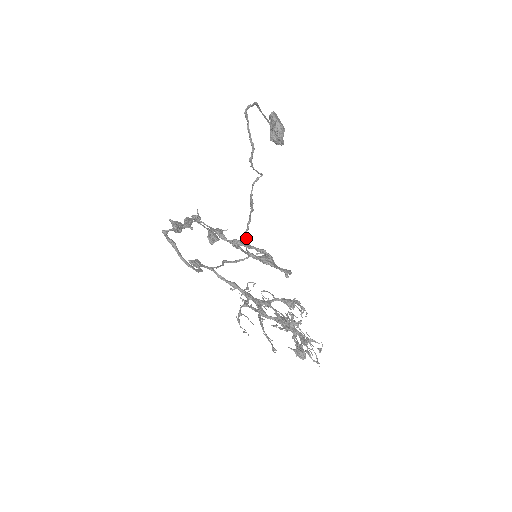
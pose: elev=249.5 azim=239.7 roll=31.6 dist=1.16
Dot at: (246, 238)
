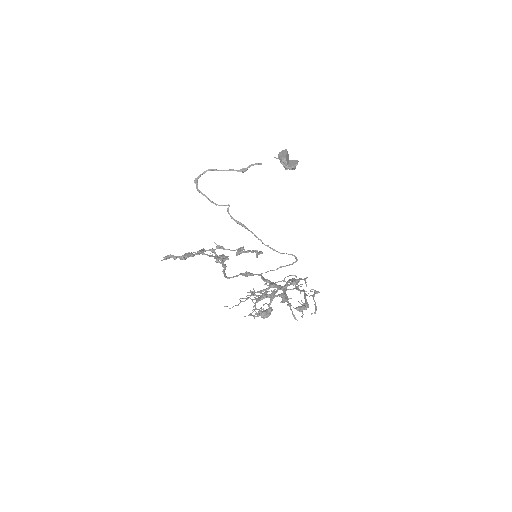
Dot at: (267, 246)
